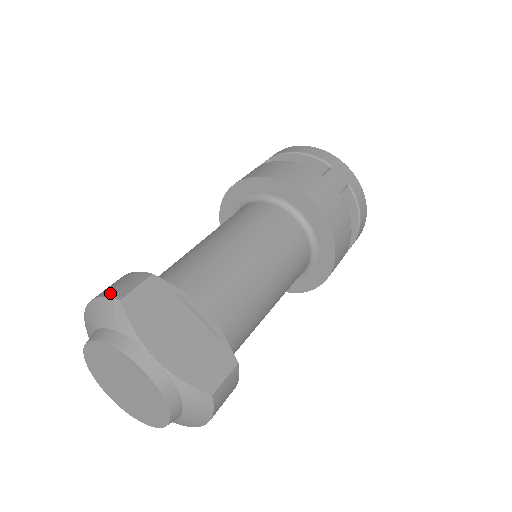
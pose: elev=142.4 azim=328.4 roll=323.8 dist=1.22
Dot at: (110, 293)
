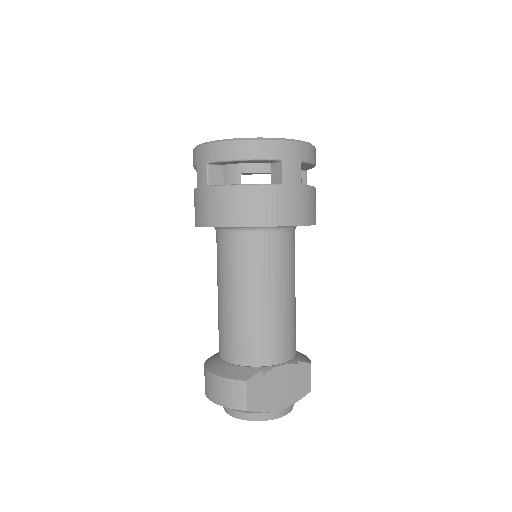
Dot at: (233, 405)
